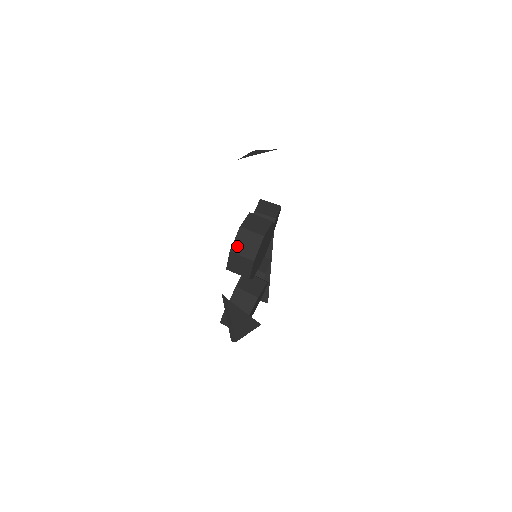
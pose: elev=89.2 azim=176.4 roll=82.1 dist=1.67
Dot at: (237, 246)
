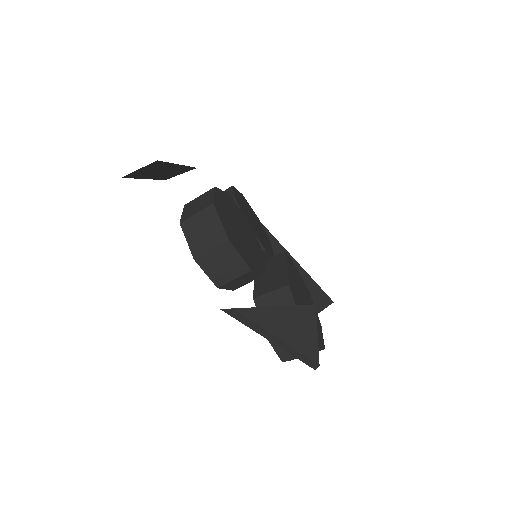
Dot at: (196, 245)
